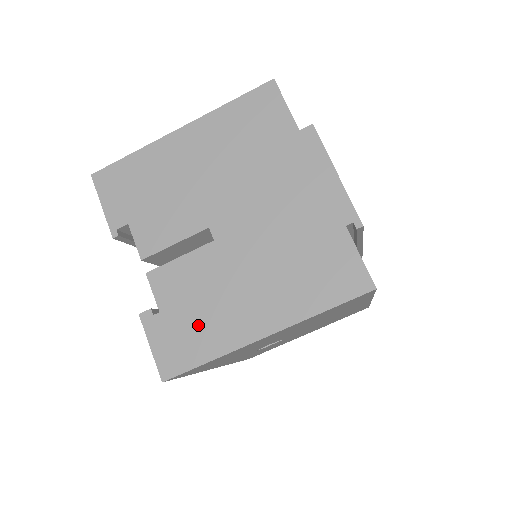
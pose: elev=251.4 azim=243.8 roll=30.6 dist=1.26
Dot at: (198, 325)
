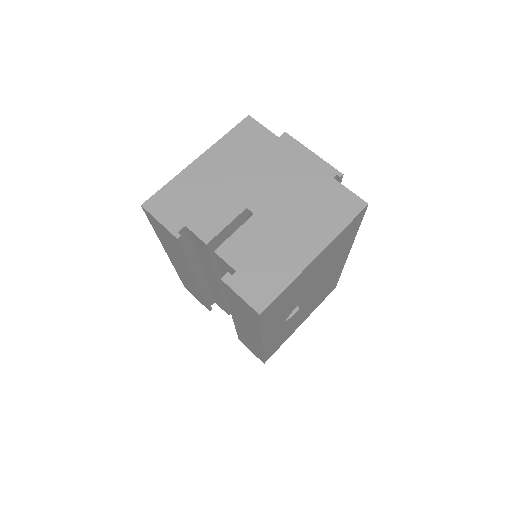
Dot at: (268, 268)
